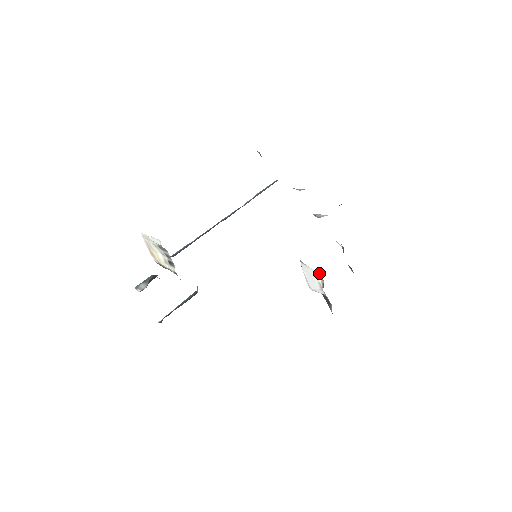
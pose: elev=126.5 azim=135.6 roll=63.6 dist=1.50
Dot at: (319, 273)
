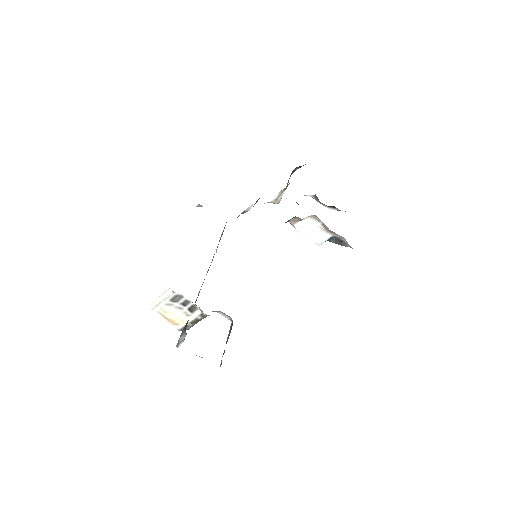
Dot at: (313, 217)
